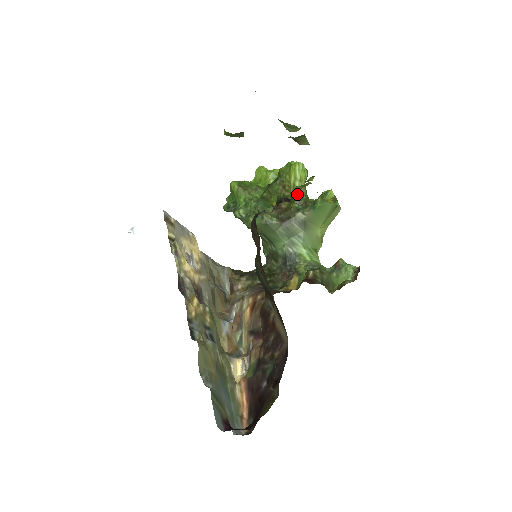
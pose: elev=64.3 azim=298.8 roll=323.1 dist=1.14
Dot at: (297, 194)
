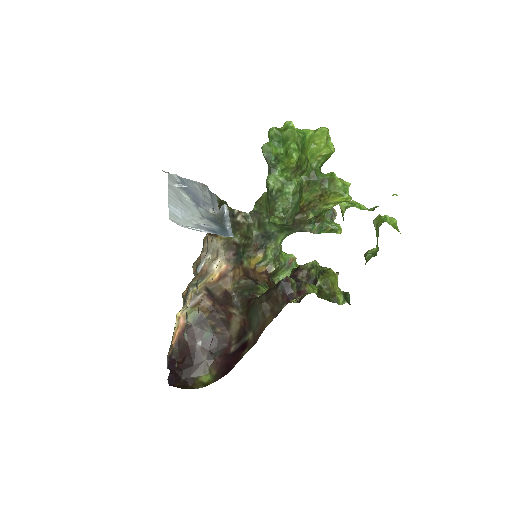
Dot at: (324, 287)
